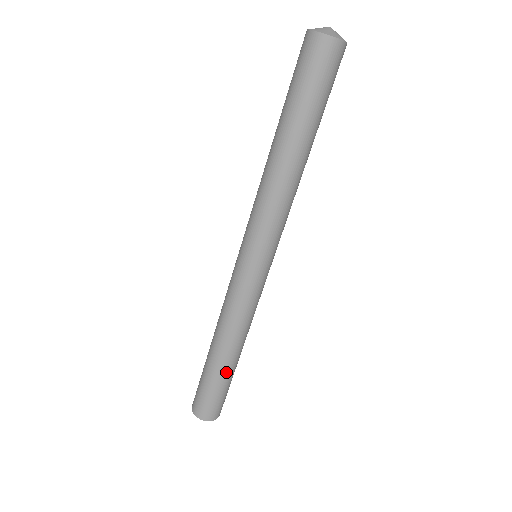
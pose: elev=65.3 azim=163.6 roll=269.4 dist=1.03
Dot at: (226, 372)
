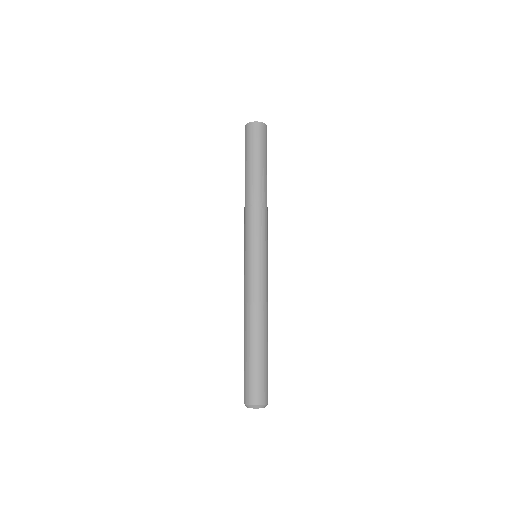
Dot at: (265, 350)
